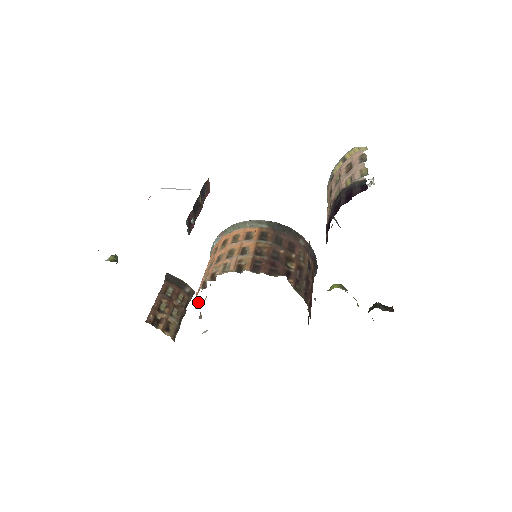
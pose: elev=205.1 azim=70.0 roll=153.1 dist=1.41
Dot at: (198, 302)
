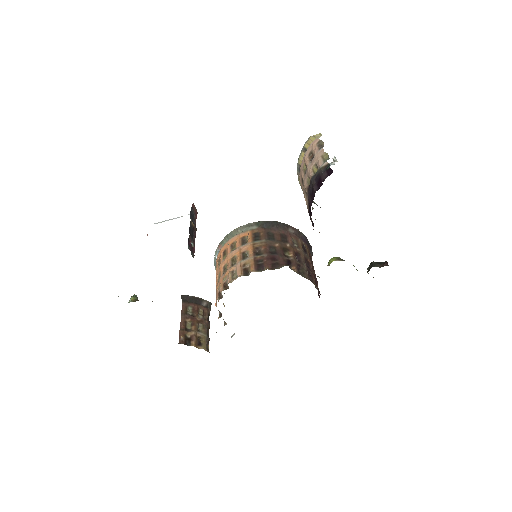
Dot at: (219, 312)
